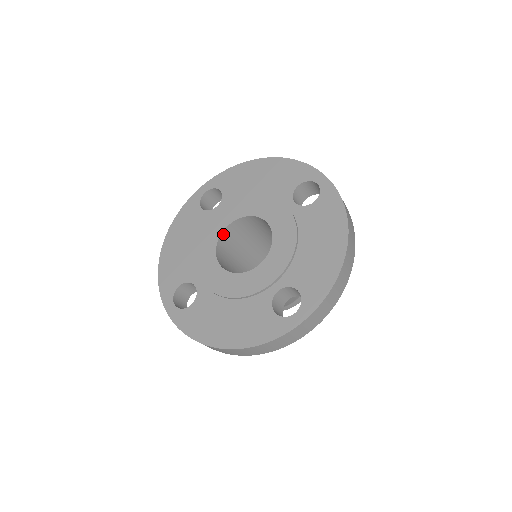
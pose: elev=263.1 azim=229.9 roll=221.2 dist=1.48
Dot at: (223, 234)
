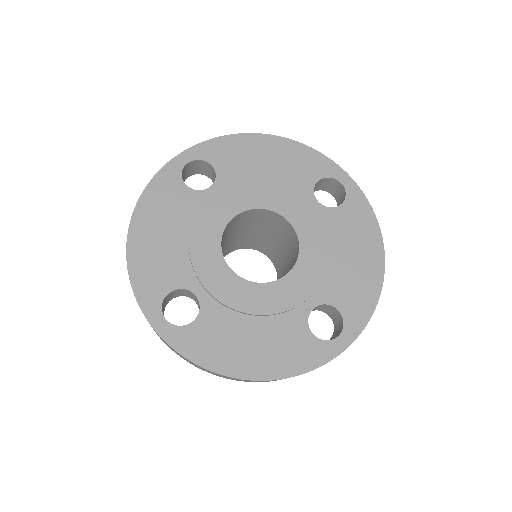
Dot at: (226, 227)
